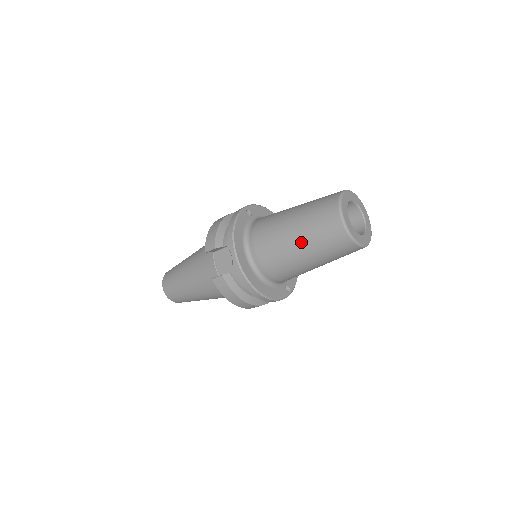
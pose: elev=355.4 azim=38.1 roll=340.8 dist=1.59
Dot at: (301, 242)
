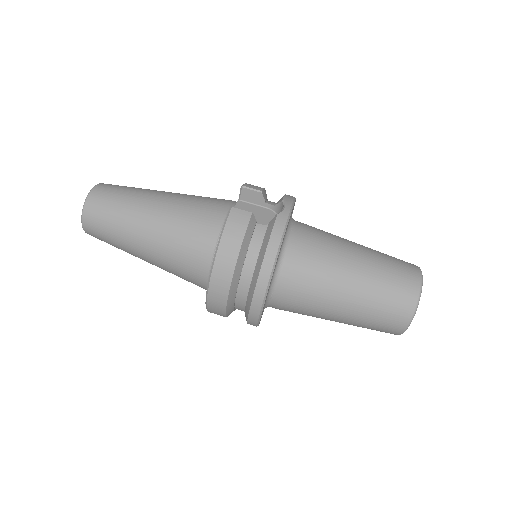
Dot at: (364, 262)
